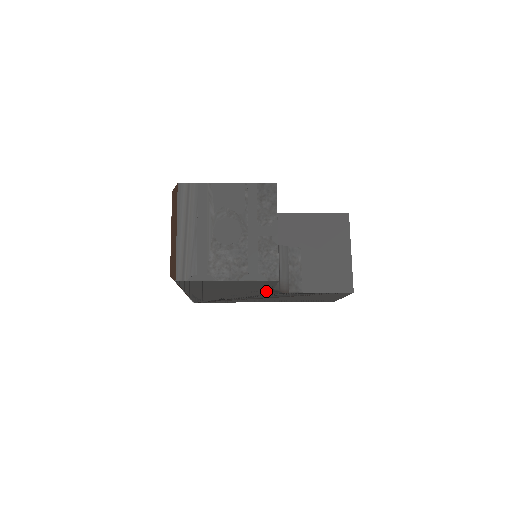
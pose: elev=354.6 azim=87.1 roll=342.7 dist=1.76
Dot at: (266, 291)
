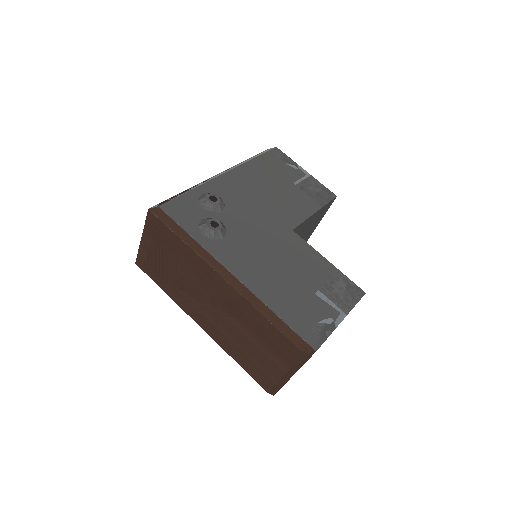
Dot at: occluded
